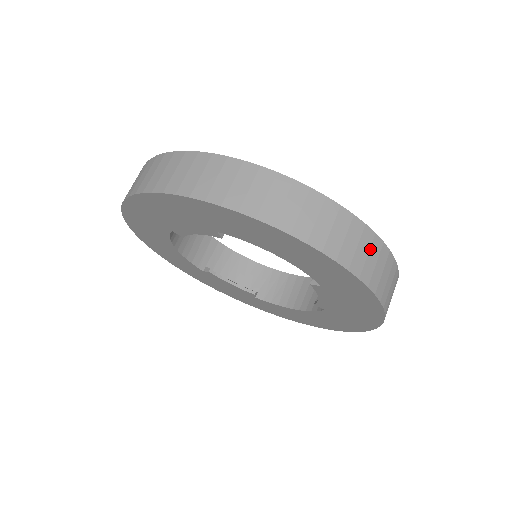
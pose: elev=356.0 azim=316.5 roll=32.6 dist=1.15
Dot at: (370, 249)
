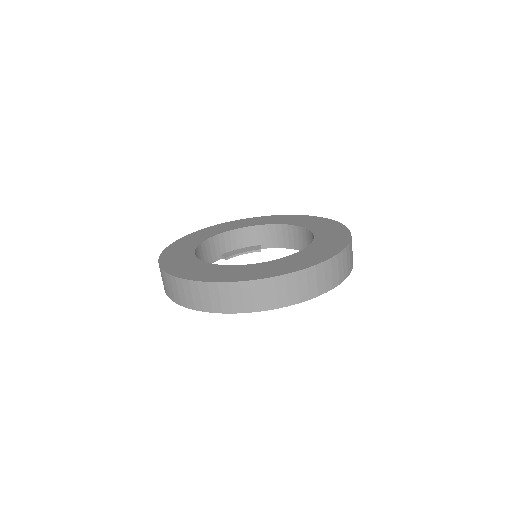
Dot at: (332, 269)
